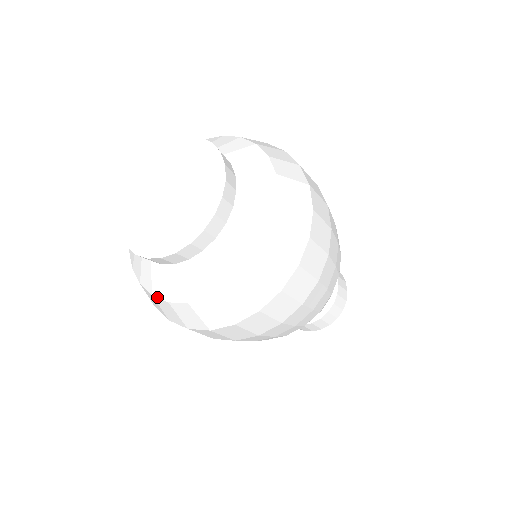
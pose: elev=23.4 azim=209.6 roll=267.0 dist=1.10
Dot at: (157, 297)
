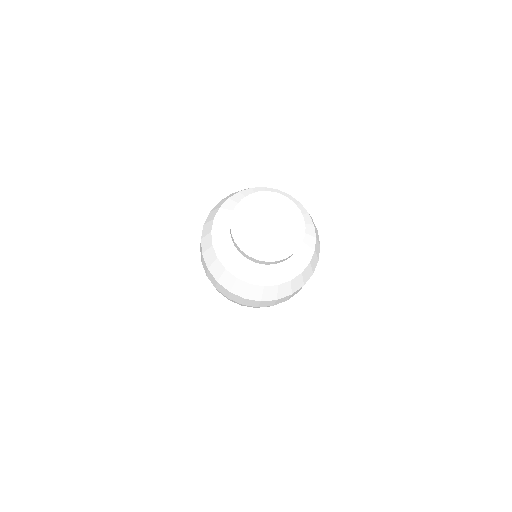
Dot at: (214, 249)
